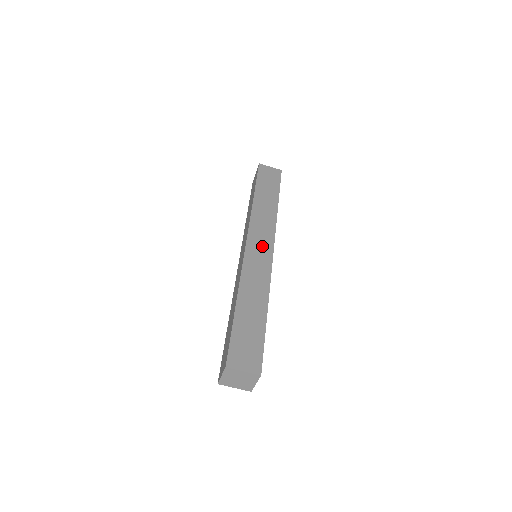
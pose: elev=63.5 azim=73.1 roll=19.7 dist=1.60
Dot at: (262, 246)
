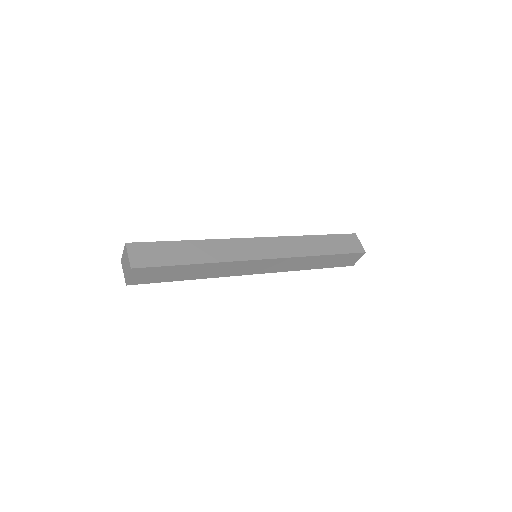
Dot at: (263, 249)
